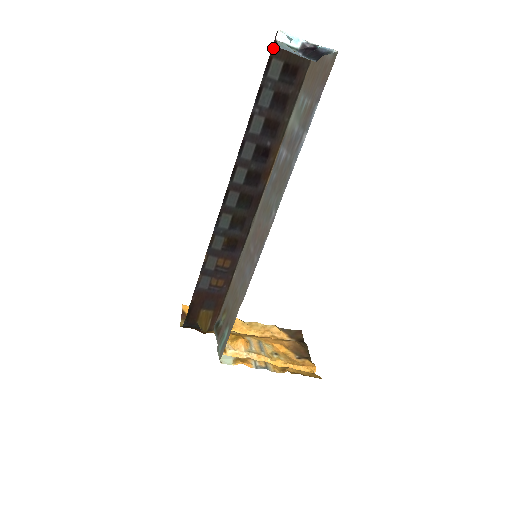
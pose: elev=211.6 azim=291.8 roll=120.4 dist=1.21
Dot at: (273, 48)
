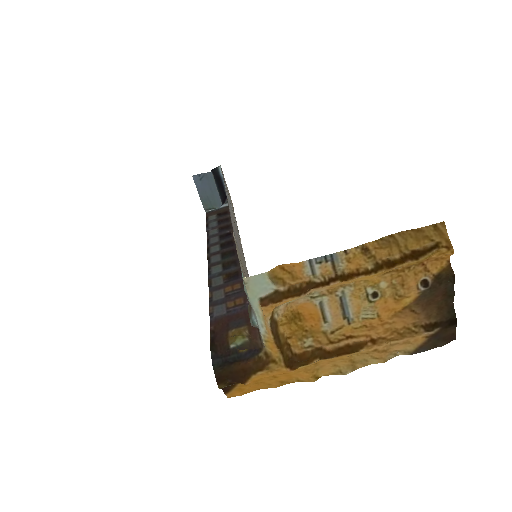
Dot at: (206, 215)
